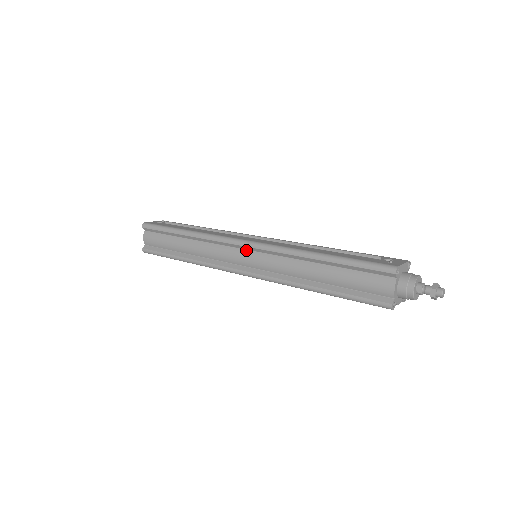
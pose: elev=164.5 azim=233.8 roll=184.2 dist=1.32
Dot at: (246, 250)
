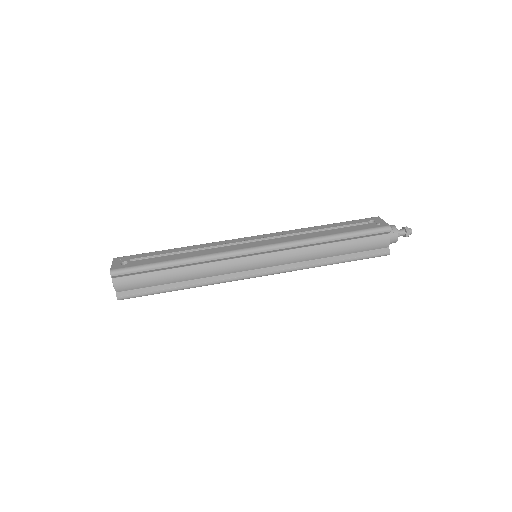
Dot at: (256, 255)
